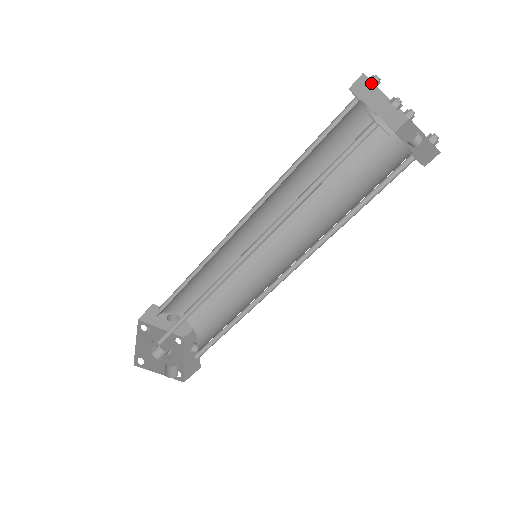
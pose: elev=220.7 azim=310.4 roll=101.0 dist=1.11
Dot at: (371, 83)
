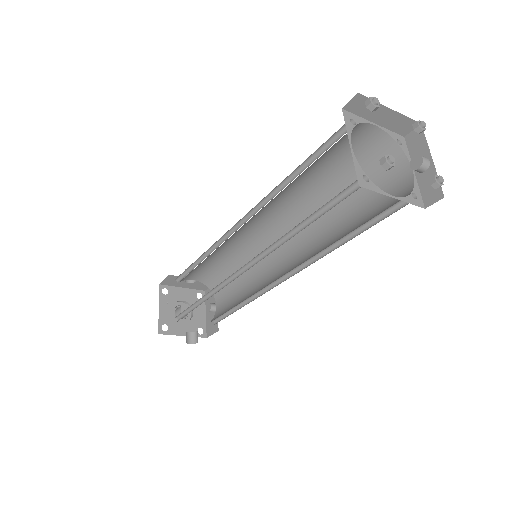
Dot at: occluded
